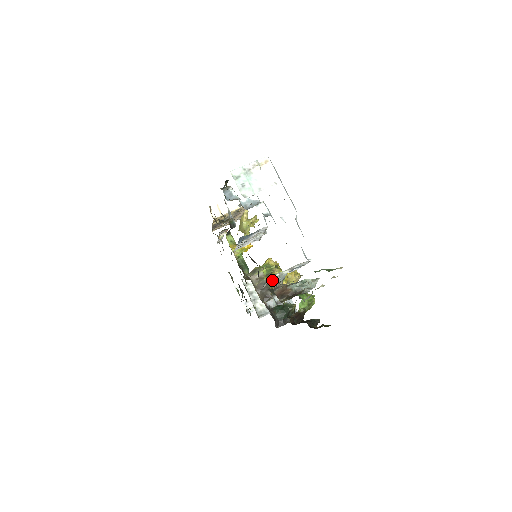
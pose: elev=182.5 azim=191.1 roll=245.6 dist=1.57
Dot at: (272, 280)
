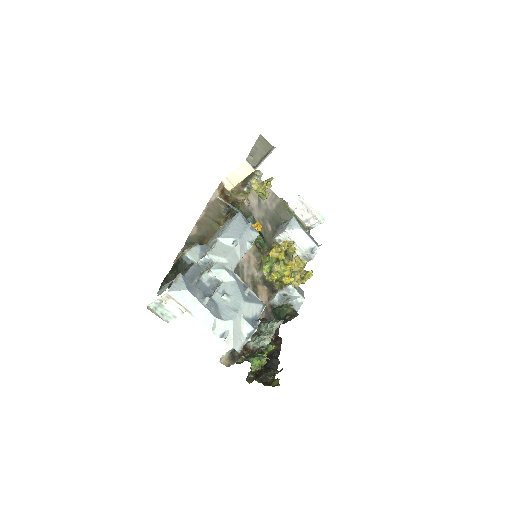
Dot at: (273, 278)
